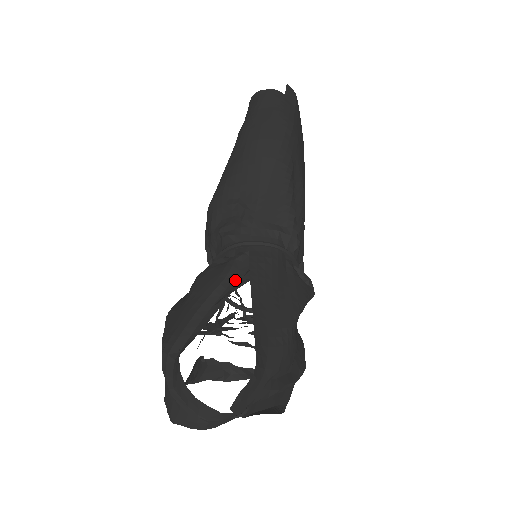
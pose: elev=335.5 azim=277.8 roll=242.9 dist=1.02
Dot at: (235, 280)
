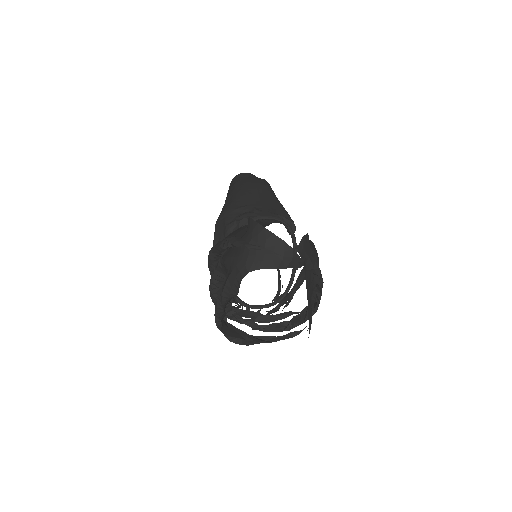
Dot at: (263, 226)
